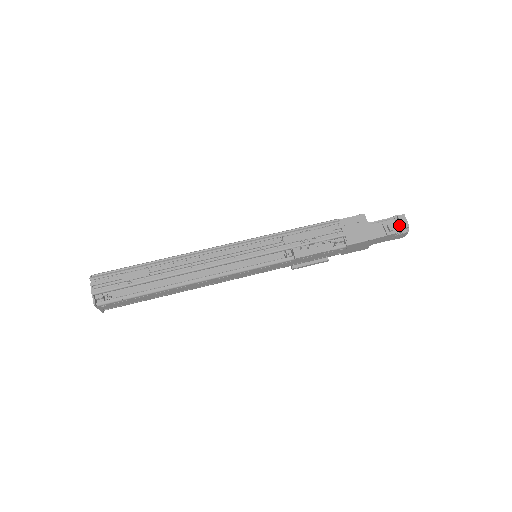
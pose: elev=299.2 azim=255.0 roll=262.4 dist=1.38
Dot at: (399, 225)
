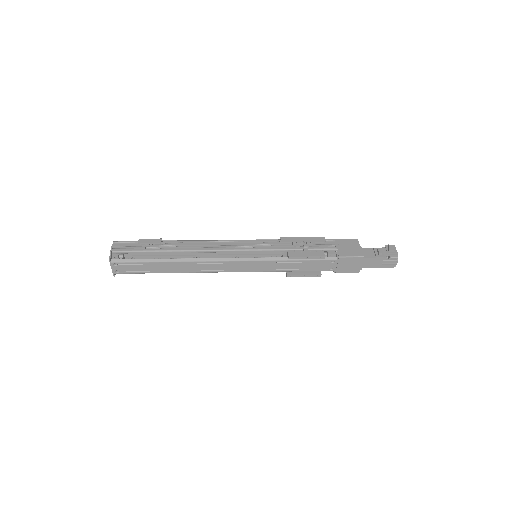
Dot at: (389, 252)
